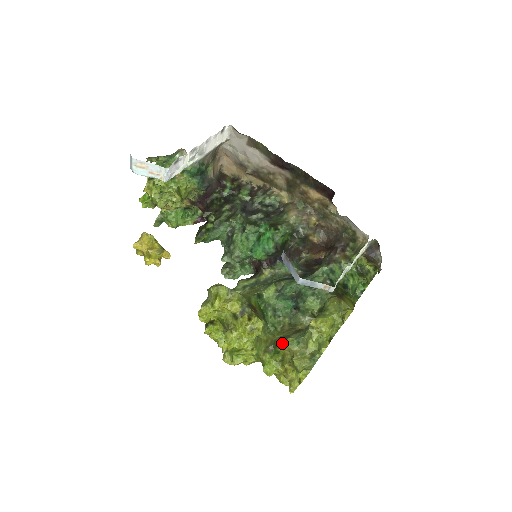
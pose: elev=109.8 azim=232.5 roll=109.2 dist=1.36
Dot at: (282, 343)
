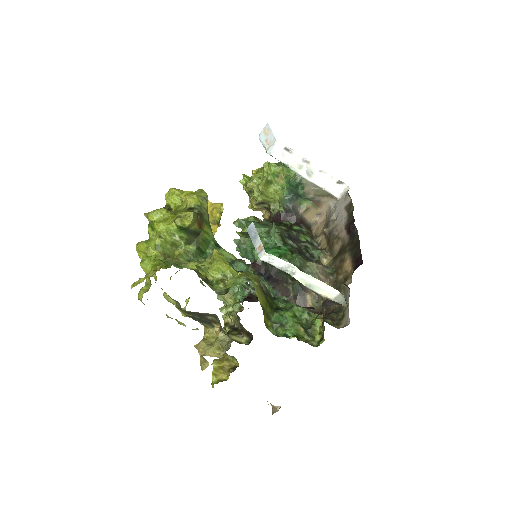
Dot at: occluded
